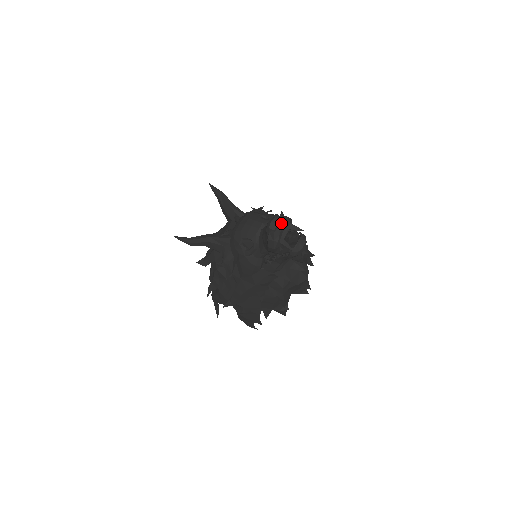
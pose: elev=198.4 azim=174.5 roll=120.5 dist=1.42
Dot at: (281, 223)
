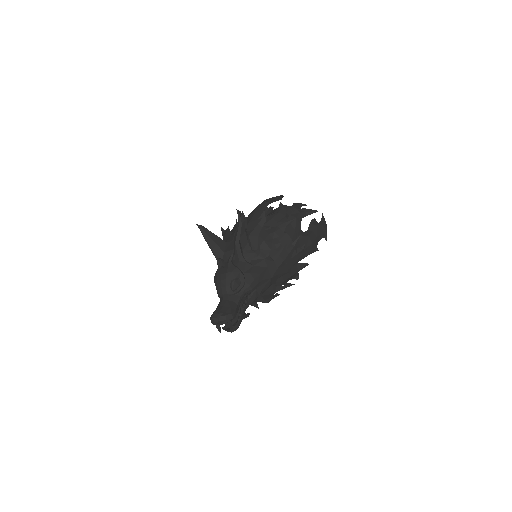
Dot at: (219, 321)
